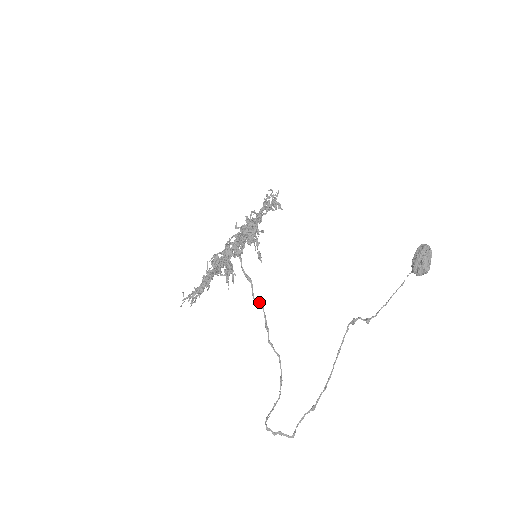
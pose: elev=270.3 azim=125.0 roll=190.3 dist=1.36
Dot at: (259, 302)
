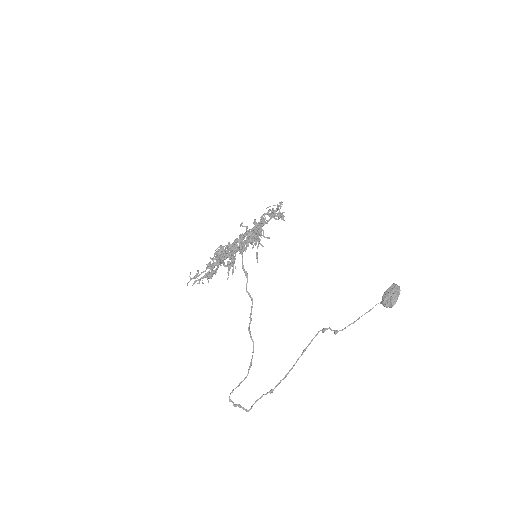
Dot at: (250, 296)
